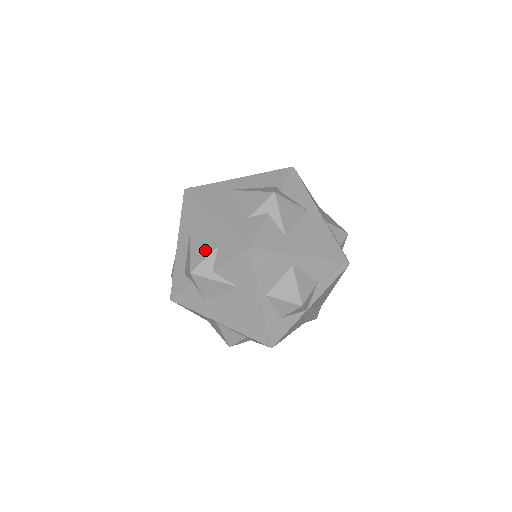
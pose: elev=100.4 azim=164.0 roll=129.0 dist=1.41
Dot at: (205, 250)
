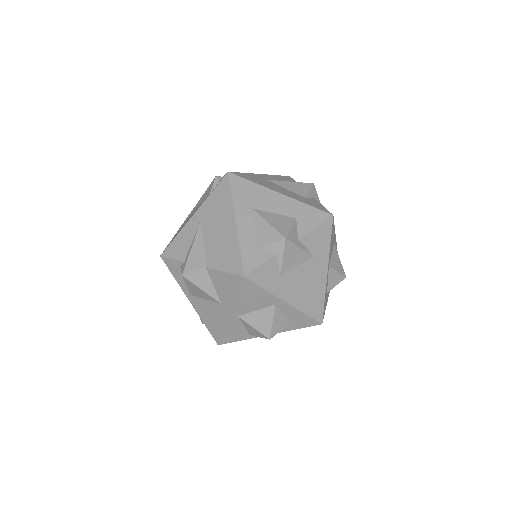
Dot at: (285, 221)
